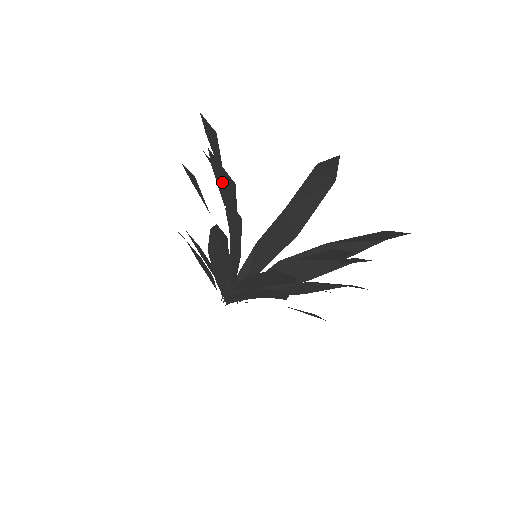
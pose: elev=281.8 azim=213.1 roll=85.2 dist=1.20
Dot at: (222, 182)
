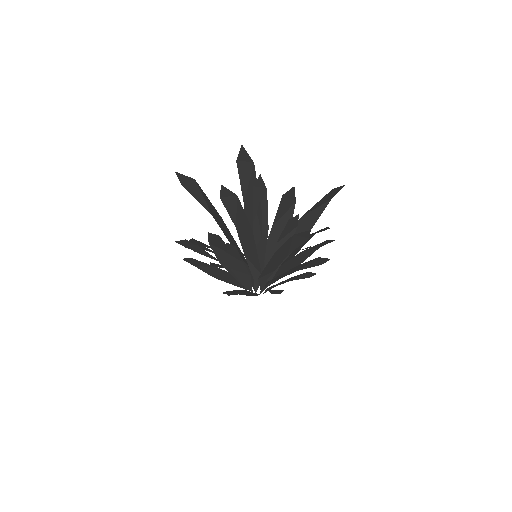
Dot at: (284, 201)
